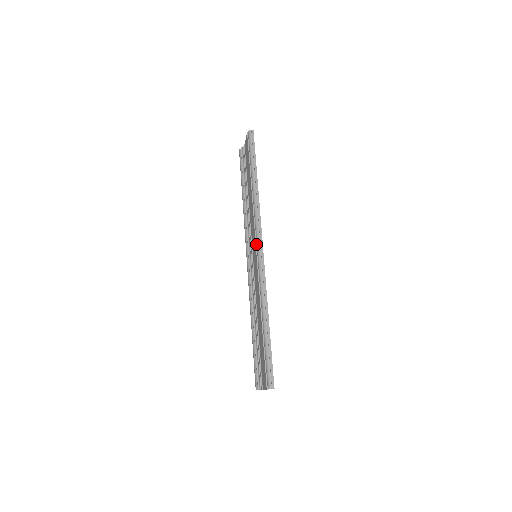
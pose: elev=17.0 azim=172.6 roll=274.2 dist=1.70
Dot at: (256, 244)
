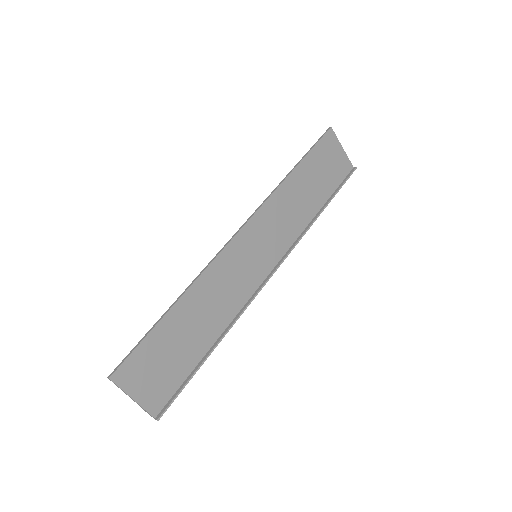
Dot at: occluded
